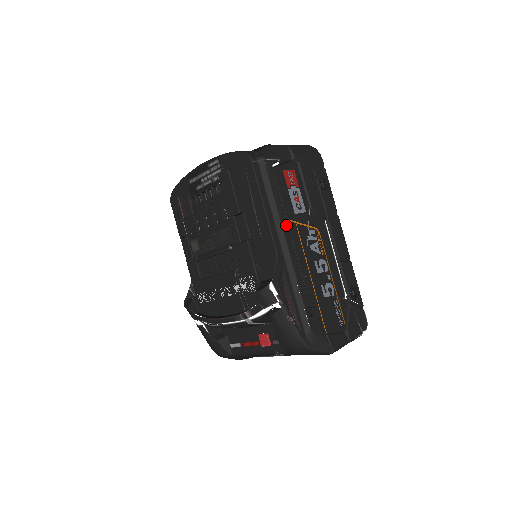
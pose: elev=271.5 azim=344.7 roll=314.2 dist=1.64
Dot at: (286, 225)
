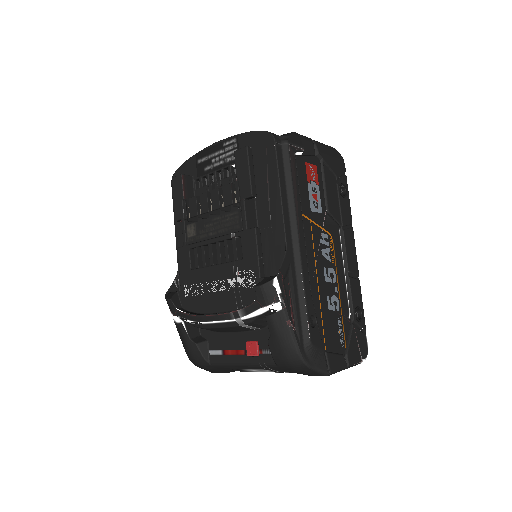
Dot at: (301, 219)
